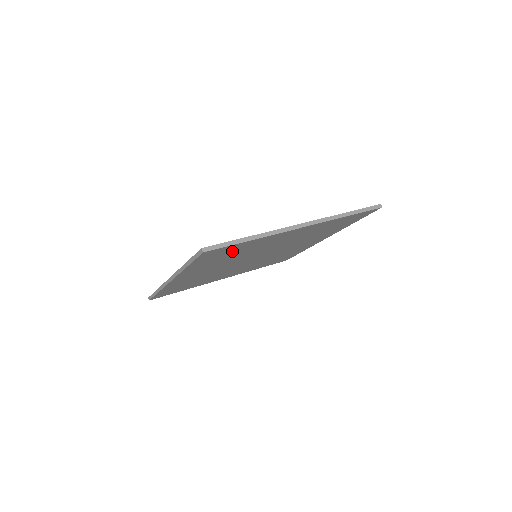
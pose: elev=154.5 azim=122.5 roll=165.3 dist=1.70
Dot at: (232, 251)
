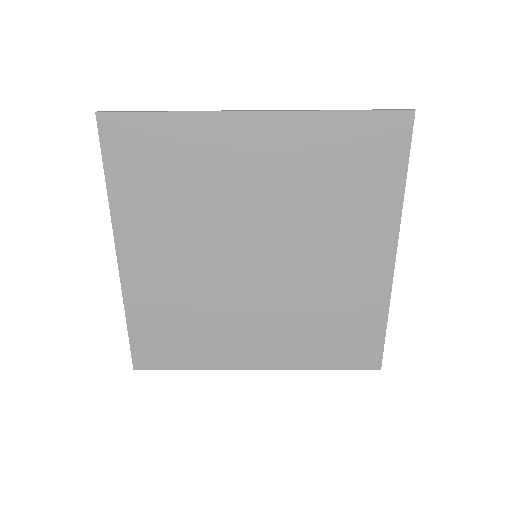
Dot at: (161, 156)
